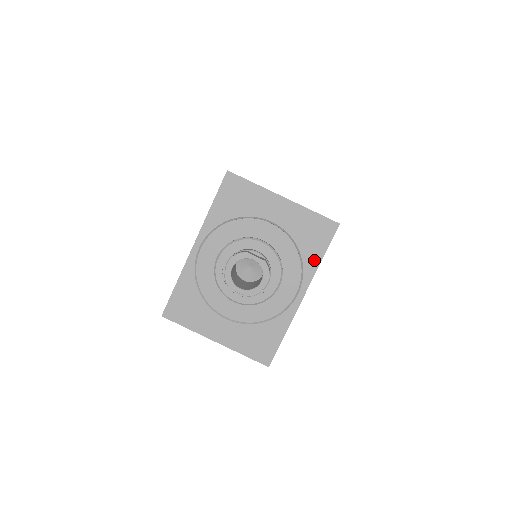
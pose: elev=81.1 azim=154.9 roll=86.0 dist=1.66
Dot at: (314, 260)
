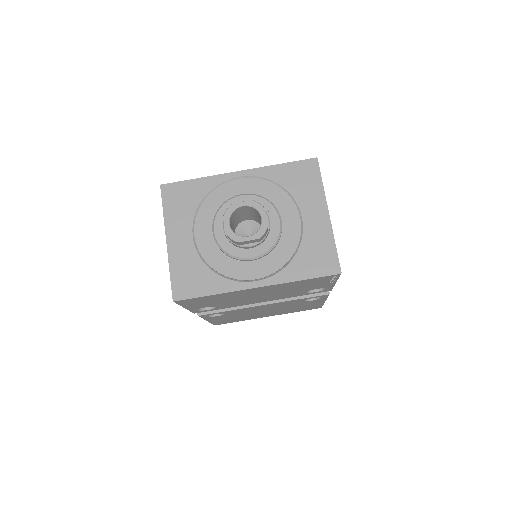
Dot at: (295, 274)
